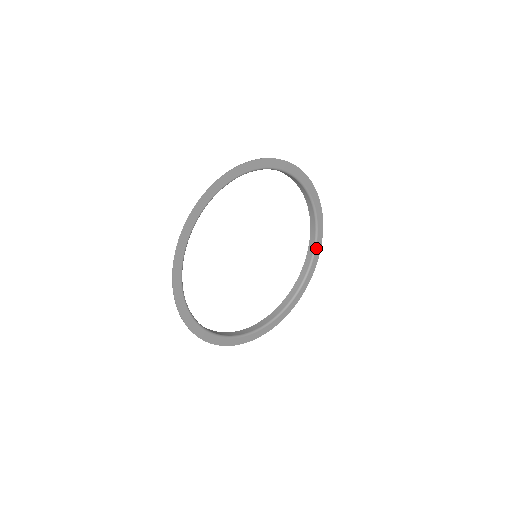
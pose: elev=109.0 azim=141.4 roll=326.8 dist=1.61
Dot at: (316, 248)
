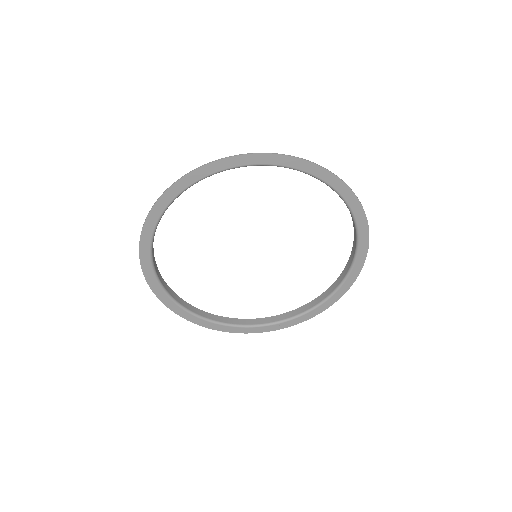
Dot at: (343, 285)
